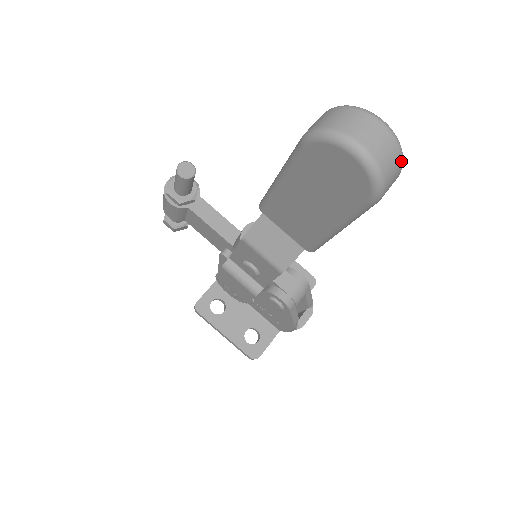
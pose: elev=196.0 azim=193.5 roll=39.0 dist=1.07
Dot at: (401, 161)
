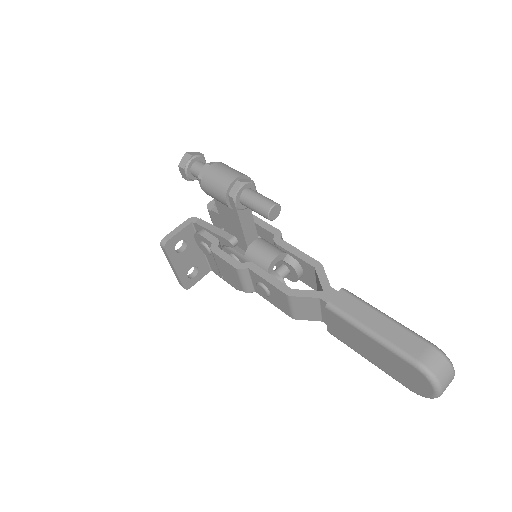
Dot at: occluded
